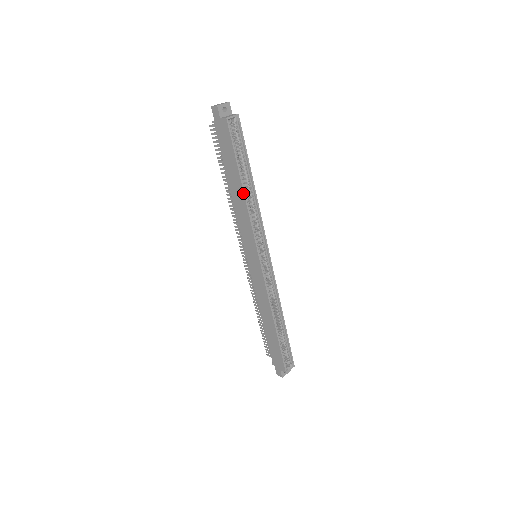
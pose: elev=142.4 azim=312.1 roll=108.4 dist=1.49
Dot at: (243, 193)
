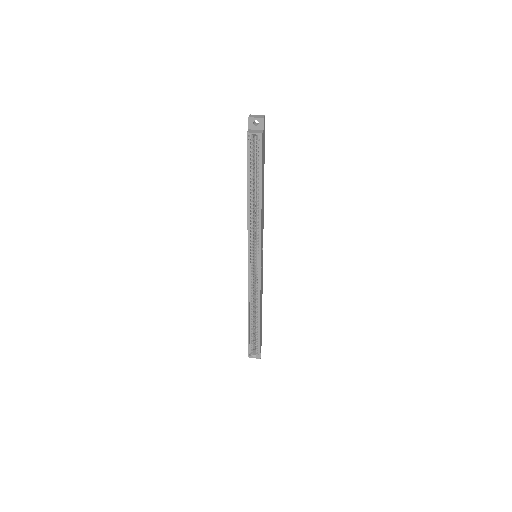
Dot at: (247, 201)
